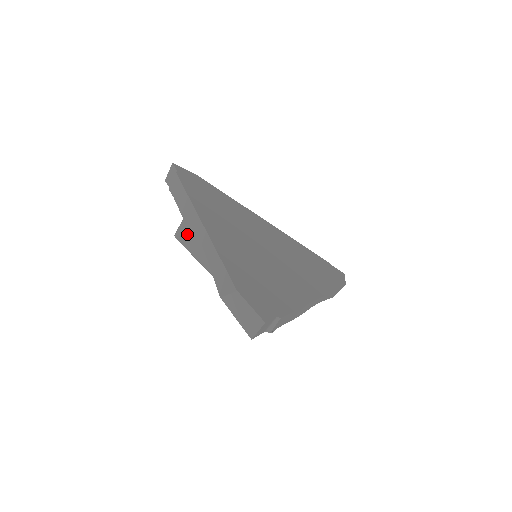
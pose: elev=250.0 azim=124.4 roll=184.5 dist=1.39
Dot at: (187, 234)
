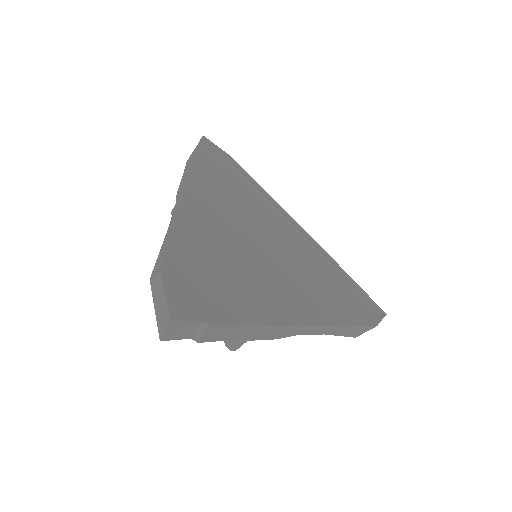
Dot at: occluded
